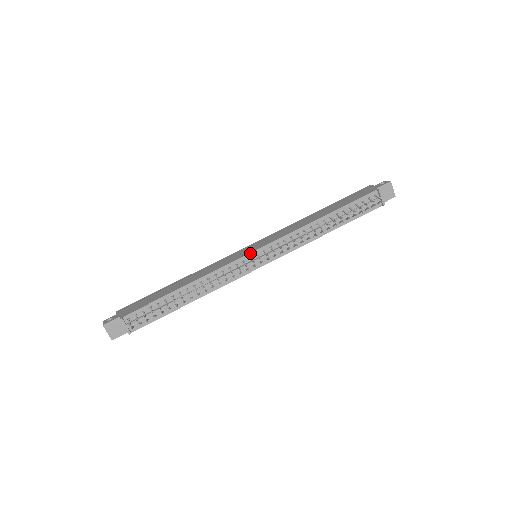
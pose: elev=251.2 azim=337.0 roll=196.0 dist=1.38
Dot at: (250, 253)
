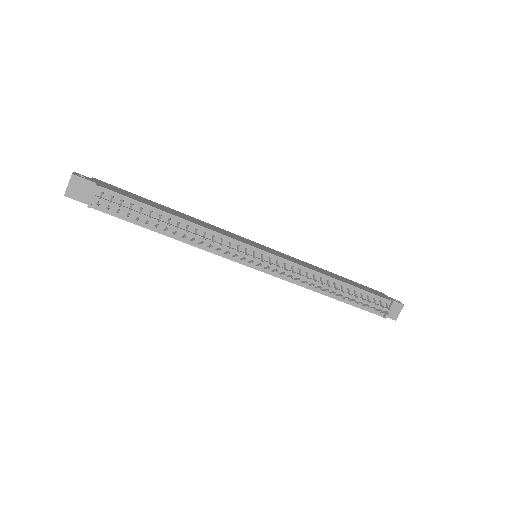
Dot at: (258, 248)
